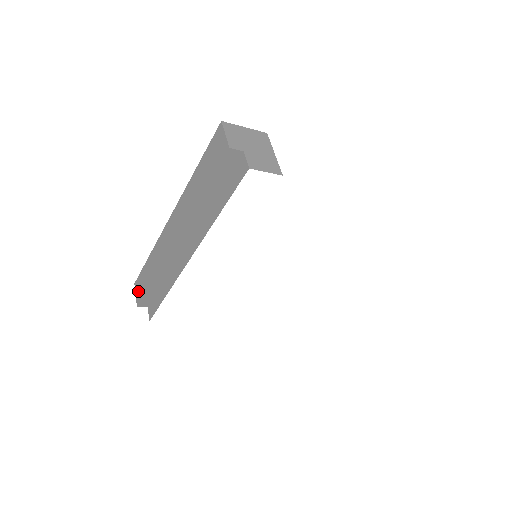
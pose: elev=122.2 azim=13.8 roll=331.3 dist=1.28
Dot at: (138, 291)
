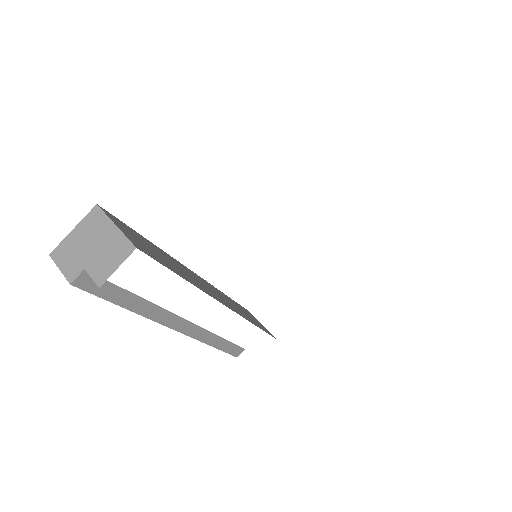
Dot at: occluded
